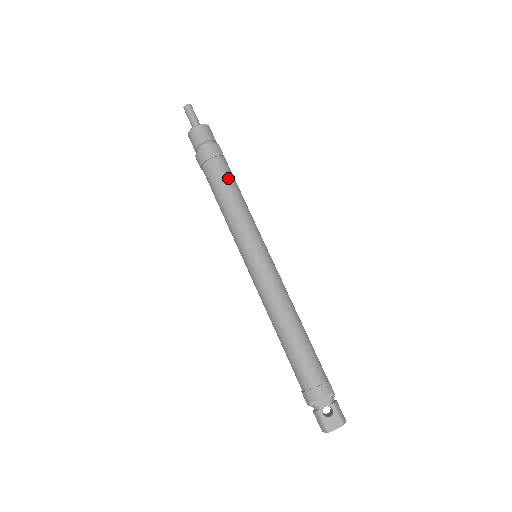
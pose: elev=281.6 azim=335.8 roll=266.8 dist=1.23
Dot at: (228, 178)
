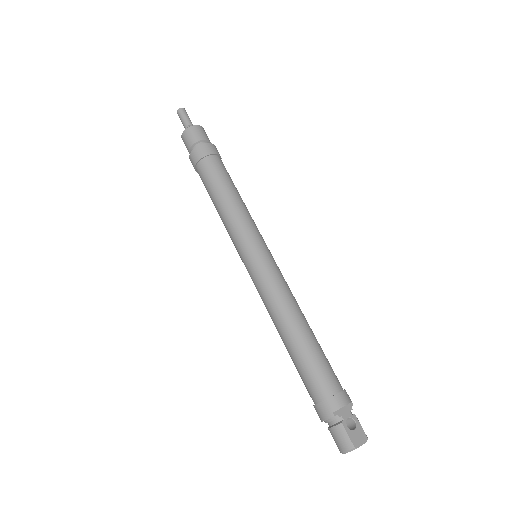
Dot at: (229, 176)
